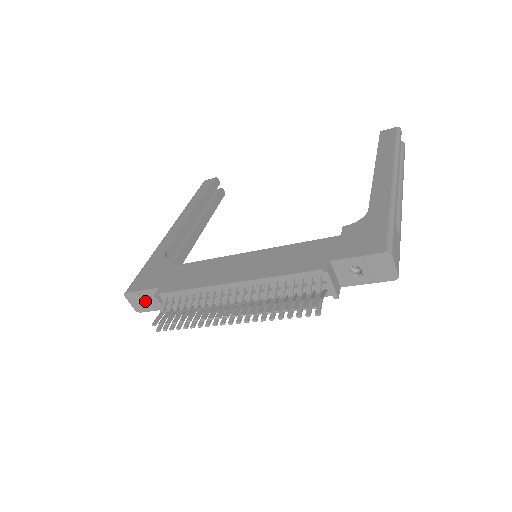
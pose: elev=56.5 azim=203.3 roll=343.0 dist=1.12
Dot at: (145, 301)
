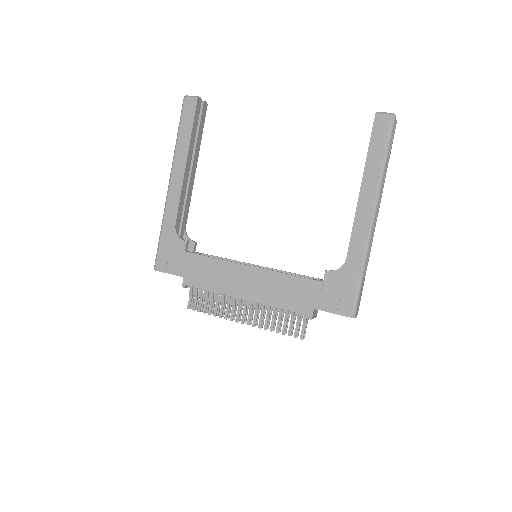
Dot at: occluded
